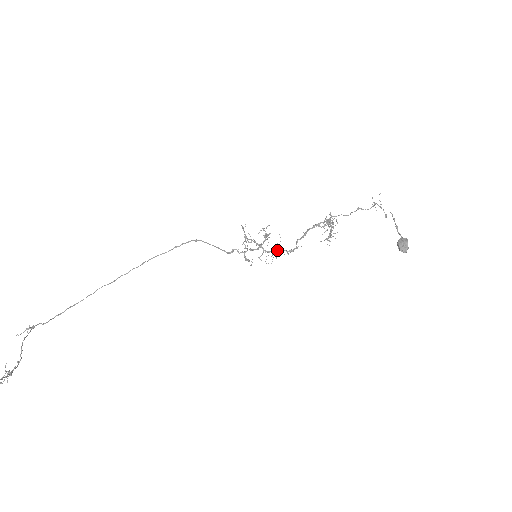
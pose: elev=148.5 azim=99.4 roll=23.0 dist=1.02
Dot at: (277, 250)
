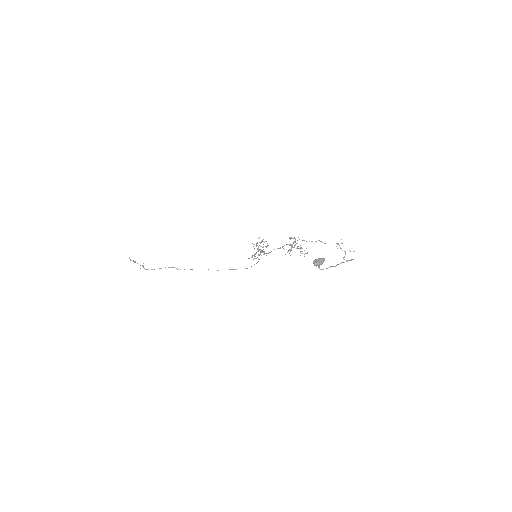
Dot at: (261, 251)
